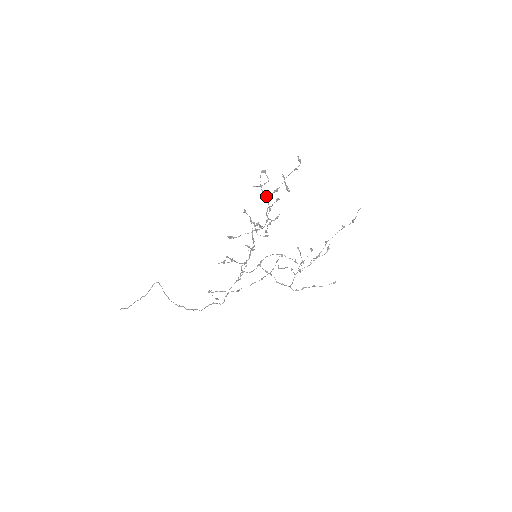
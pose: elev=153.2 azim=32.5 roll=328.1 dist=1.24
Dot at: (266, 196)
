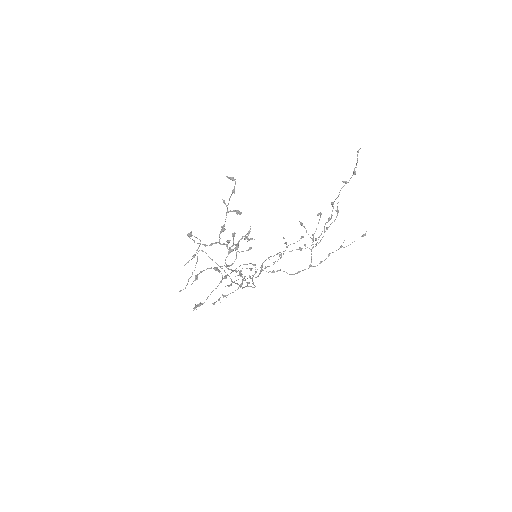
Dot at: occluded
